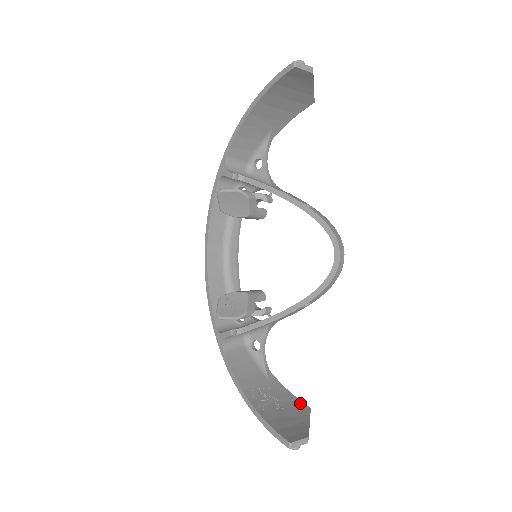
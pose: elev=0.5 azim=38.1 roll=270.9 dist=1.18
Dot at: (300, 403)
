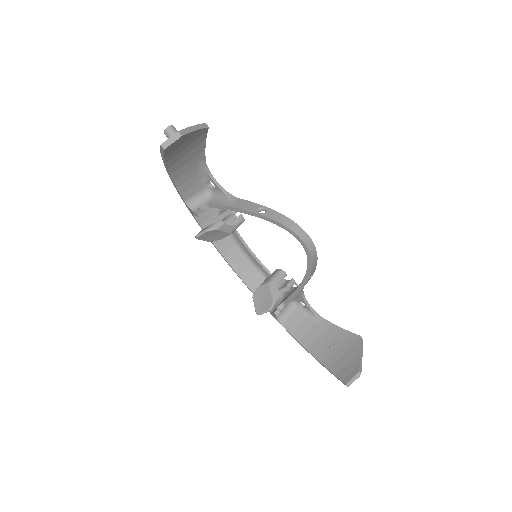
Dot at: (352, 336)
